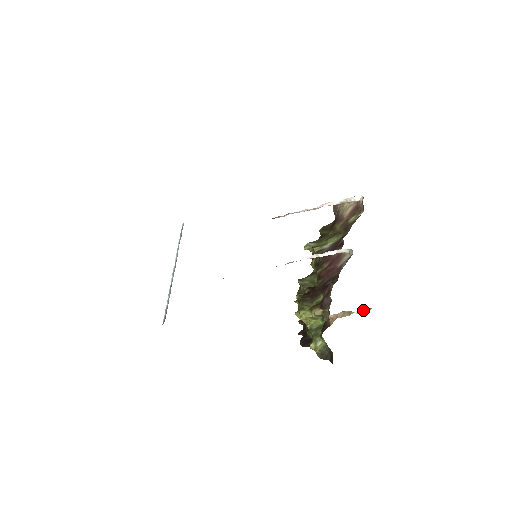
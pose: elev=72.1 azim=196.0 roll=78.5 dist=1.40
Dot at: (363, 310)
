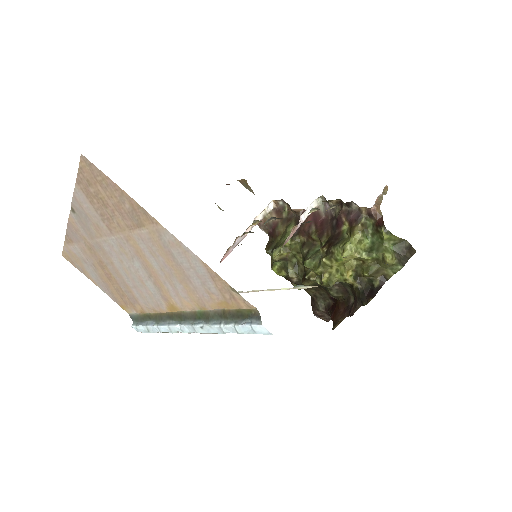
Dot at: (384, 192)
